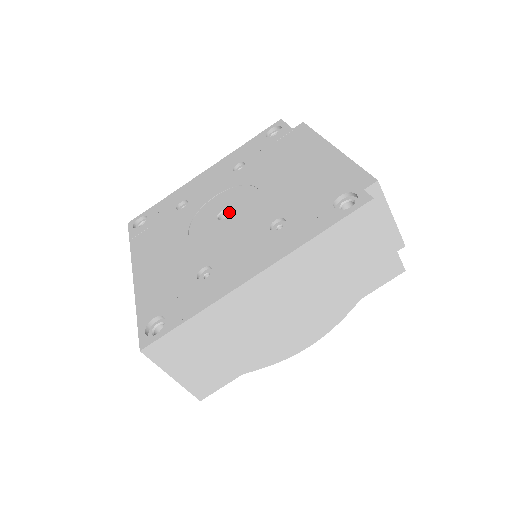
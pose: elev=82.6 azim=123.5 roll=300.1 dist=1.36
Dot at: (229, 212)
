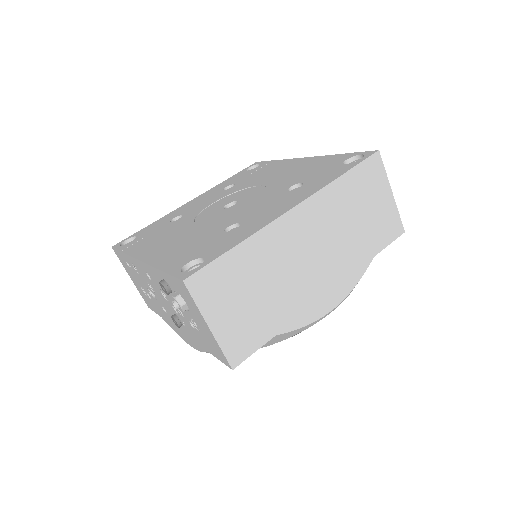
Dot at: occluded
